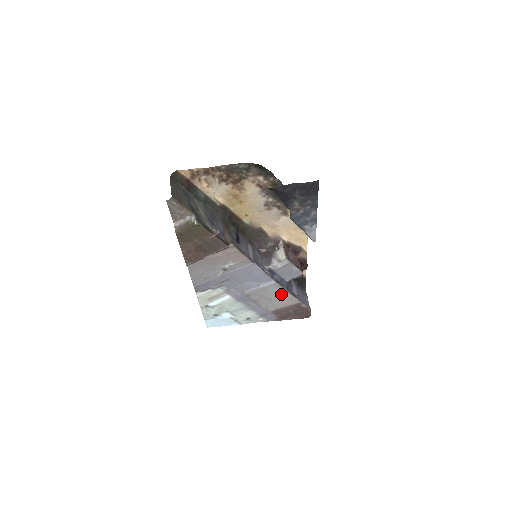
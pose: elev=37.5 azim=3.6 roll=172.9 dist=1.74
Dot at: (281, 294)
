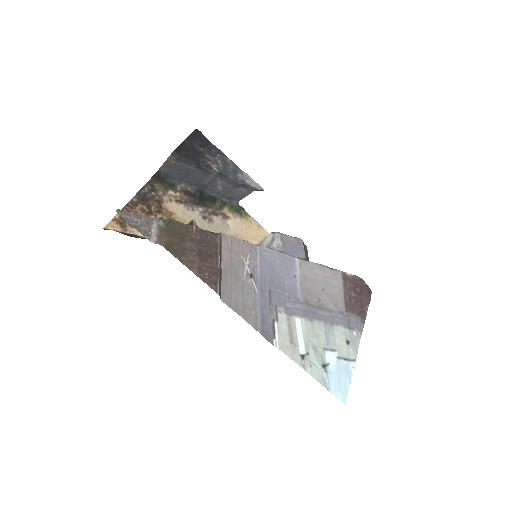
Dot at: (320, 273)
